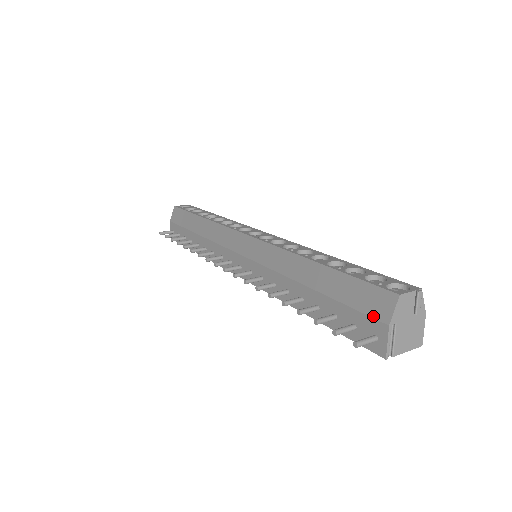
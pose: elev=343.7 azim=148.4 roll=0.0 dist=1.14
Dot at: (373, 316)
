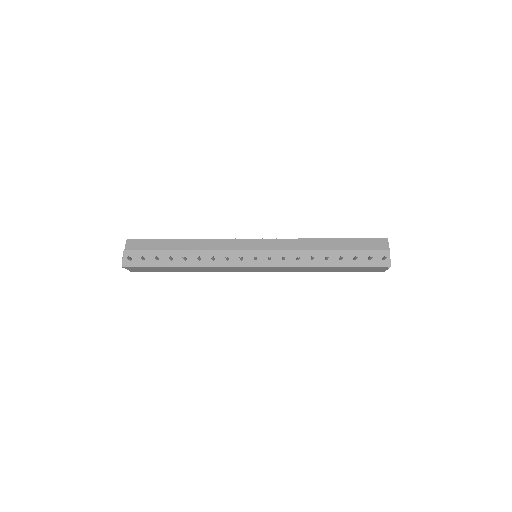
Dot at: (380, 249)
